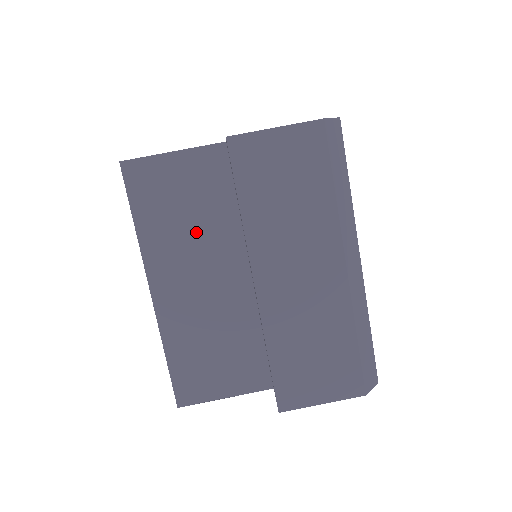
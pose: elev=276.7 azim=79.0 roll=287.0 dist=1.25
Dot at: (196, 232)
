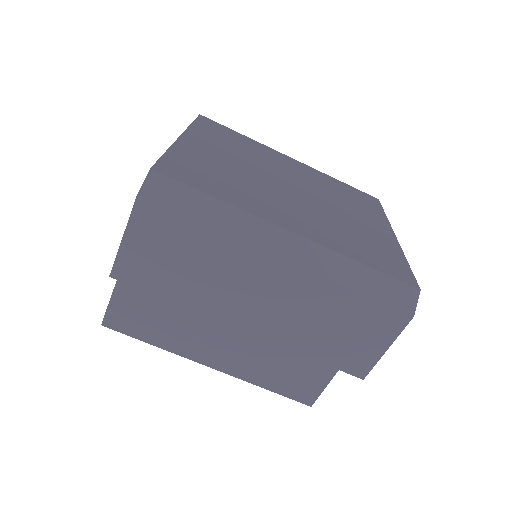
Dot at: (186, 315)
